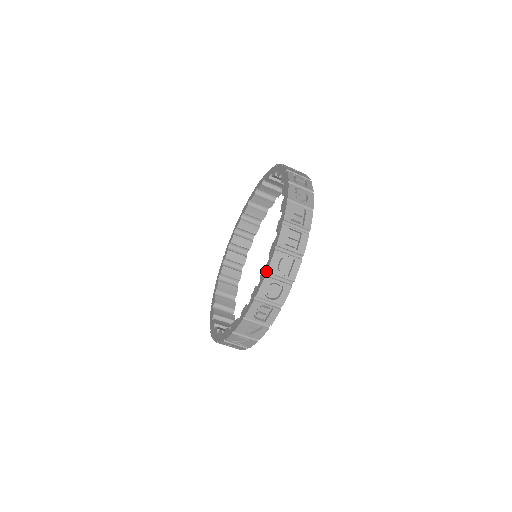
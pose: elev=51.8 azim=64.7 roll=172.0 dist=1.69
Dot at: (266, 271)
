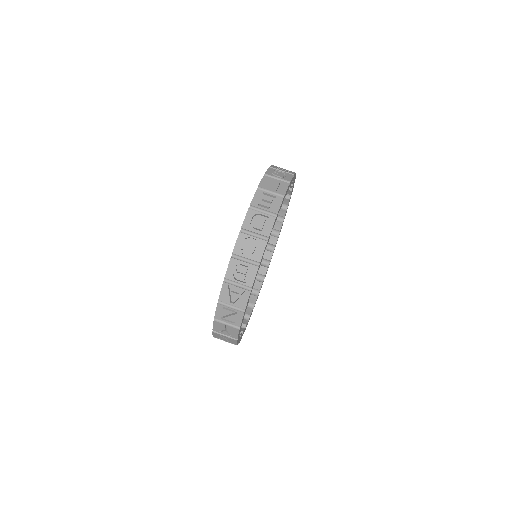
Dot at: (241, 228)
